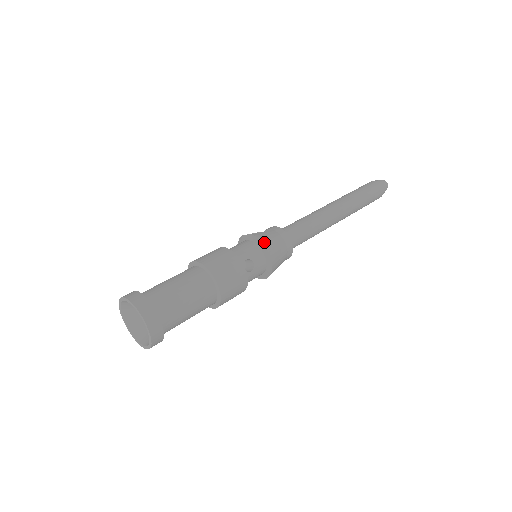
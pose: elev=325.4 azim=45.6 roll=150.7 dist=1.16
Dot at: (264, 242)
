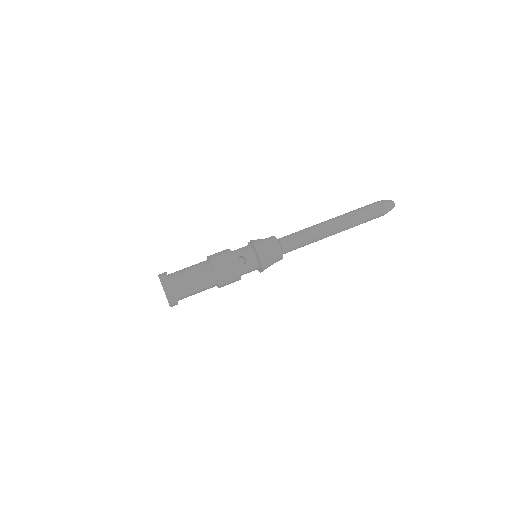
Dot at: (255, 245)
